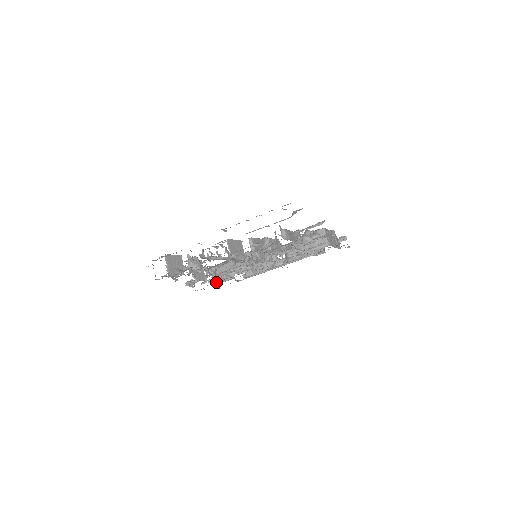
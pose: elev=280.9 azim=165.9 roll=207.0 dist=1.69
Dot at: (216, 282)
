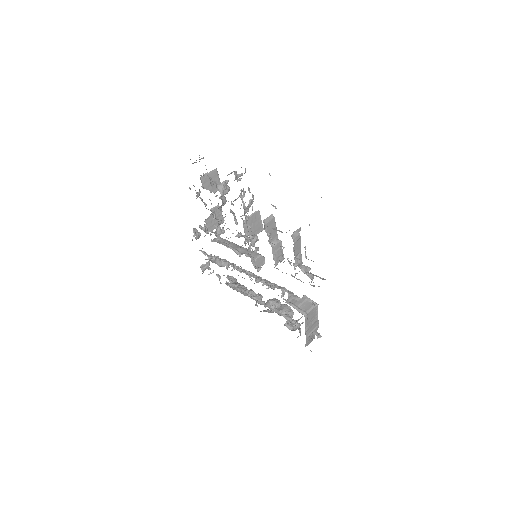
Dot at: (209, 258)
